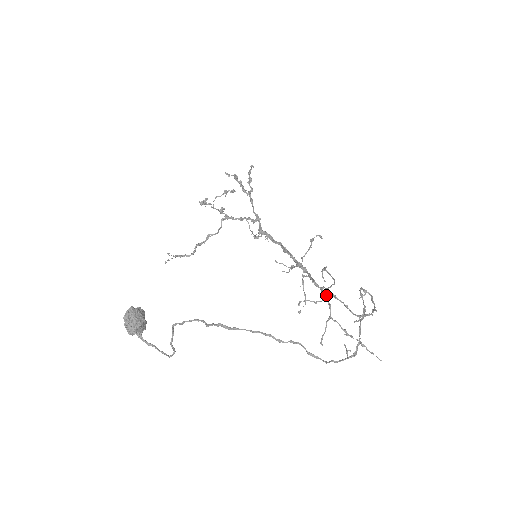
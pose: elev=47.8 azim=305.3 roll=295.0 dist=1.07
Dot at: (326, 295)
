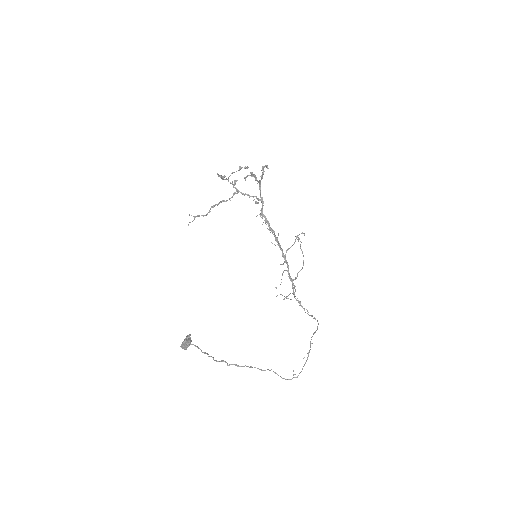
Dot at: occluded
